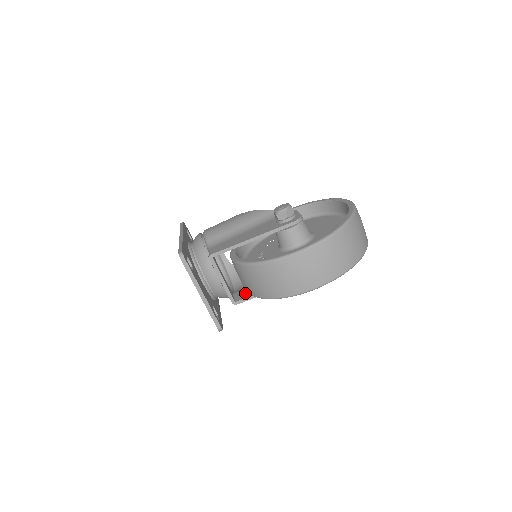
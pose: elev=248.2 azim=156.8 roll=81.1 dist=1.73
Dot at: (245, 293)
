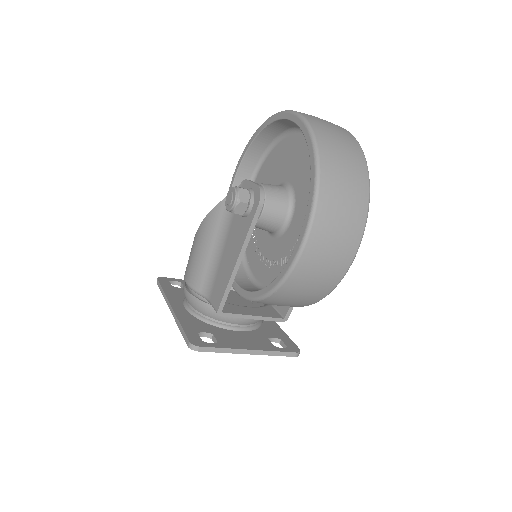
Dot at: occluded
